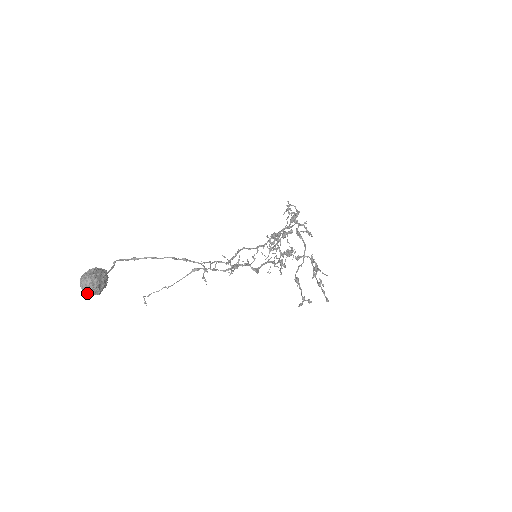
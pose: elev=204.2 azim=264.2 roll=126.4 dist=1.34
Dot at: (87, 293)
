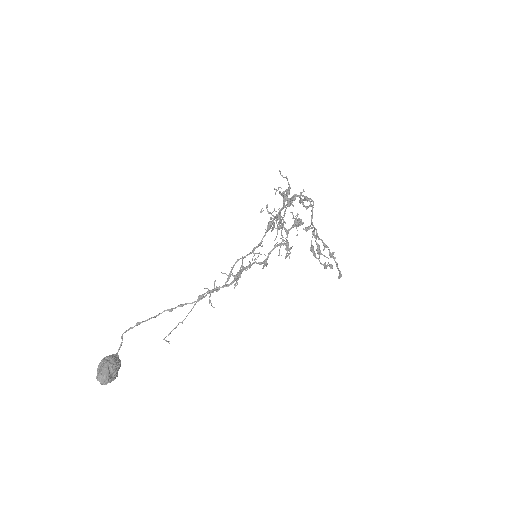
Dot at: (105, 384)
